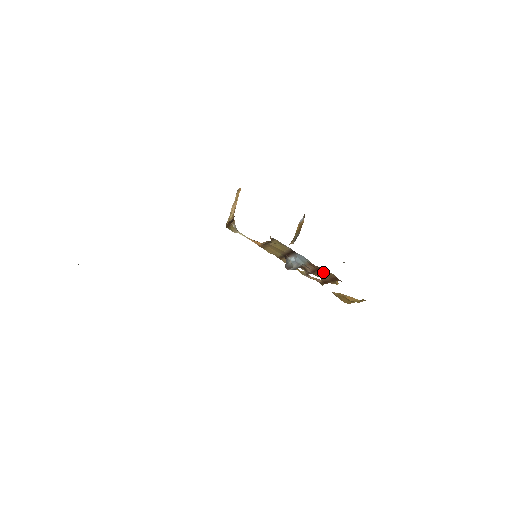
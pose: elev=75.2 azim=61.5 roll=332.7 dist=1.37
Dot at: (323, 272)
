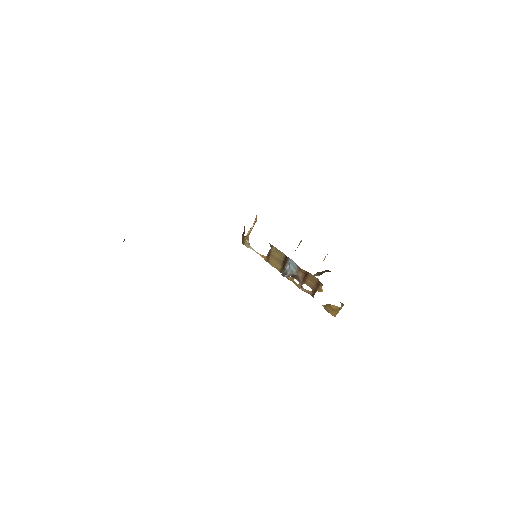
Dot at: (310, 278)
